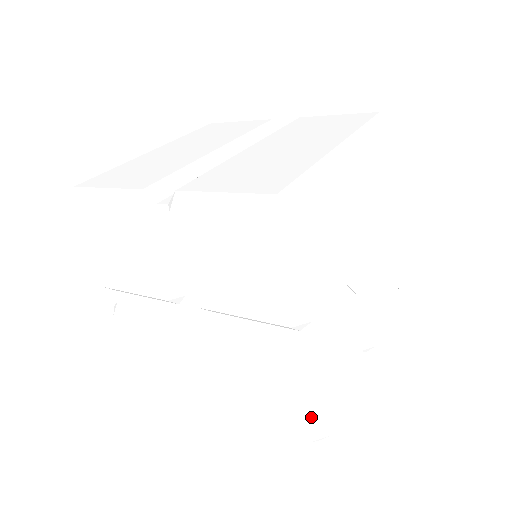
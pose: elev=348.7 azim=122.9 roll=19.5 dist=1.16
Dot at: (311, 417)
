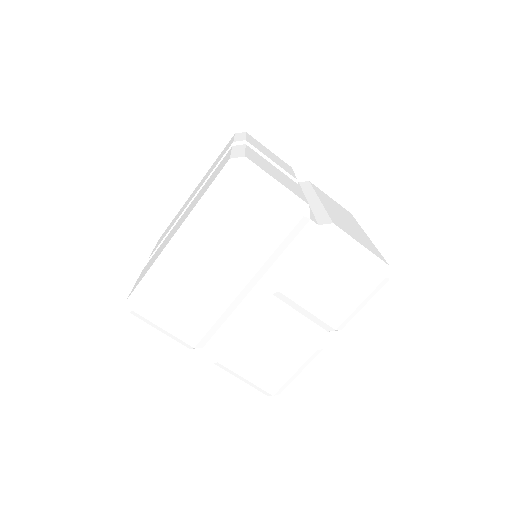
Dot at: (251, 385)
